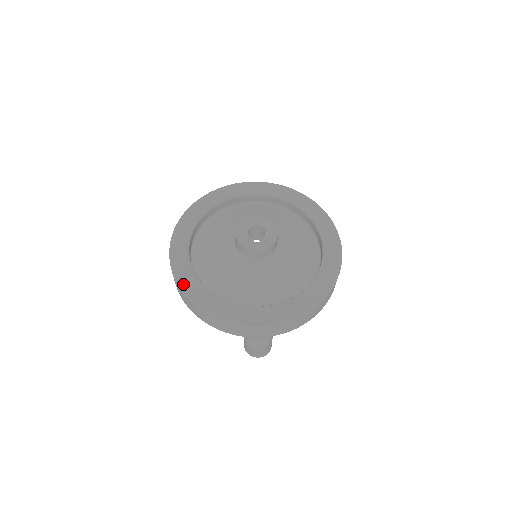
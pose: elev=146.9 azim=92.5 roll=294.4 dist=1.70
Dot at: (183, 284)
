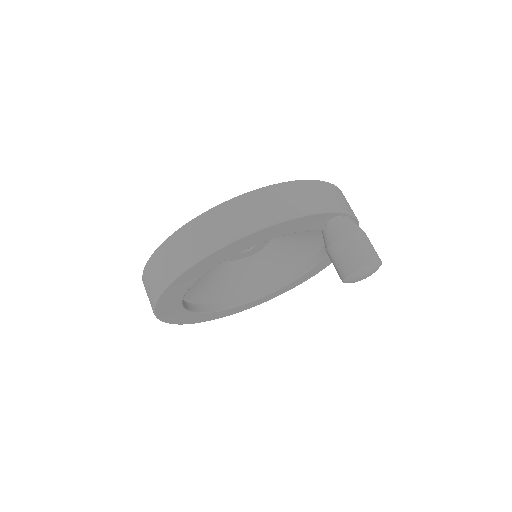
Dot at: (217, 208)
